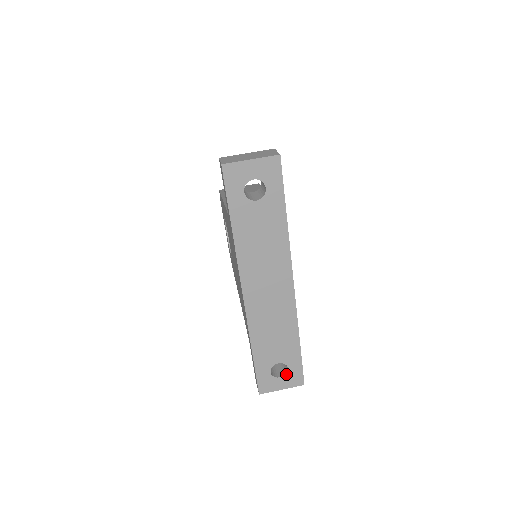
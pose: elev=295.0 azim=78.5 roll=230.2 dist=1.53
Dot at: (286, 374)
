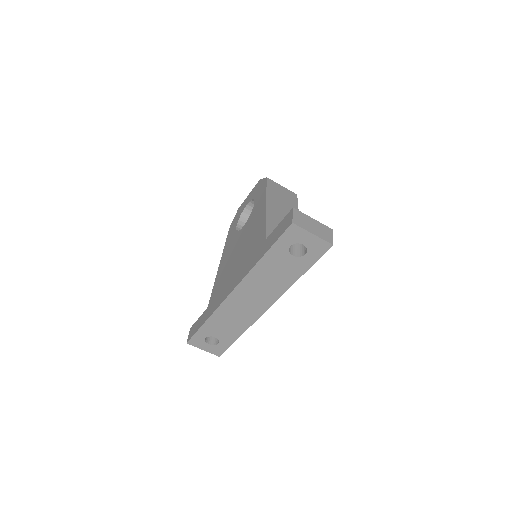
Dot at: (214, 345)
